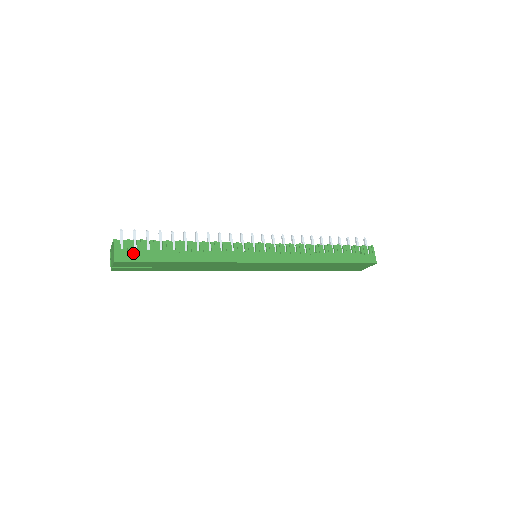
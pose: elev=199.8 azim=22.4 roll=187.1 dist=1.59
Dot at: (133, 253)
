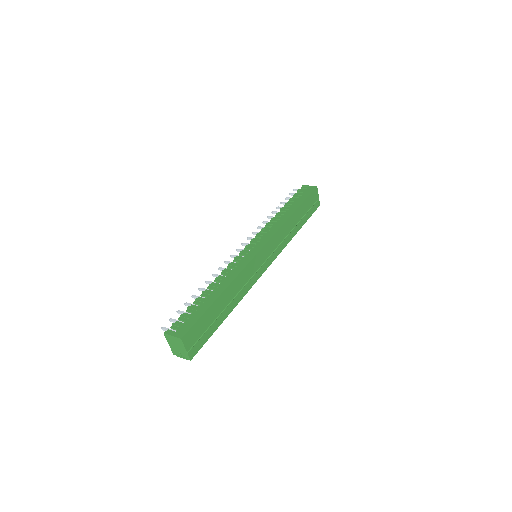
Dot at: (186, 324)
